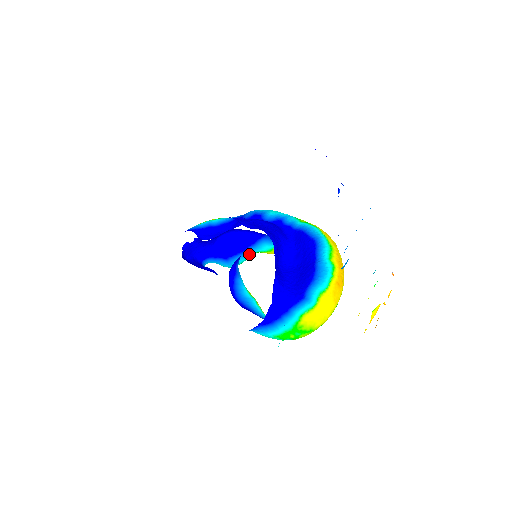
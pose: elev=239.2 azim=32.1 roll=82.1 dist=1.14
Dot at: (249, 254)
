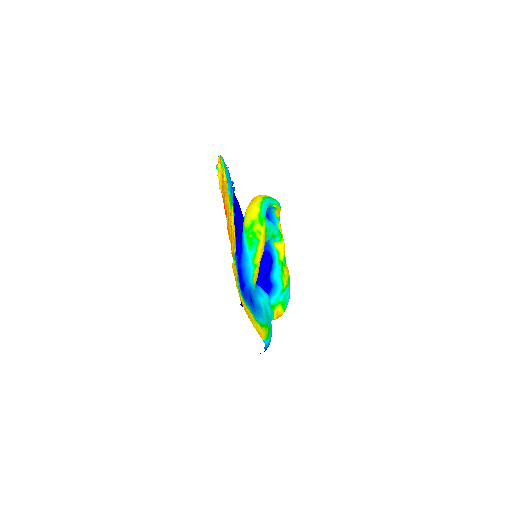
Dot at: (275, 268)
